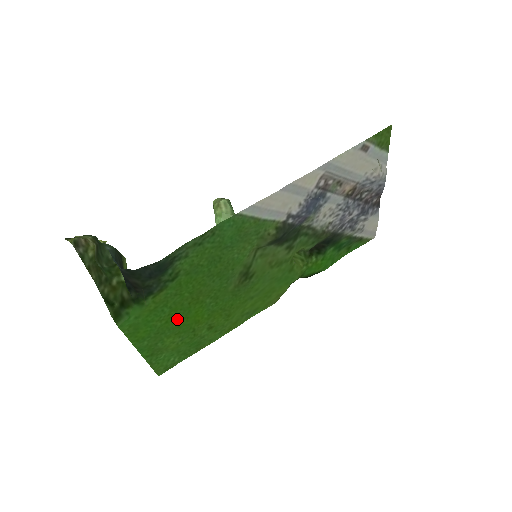
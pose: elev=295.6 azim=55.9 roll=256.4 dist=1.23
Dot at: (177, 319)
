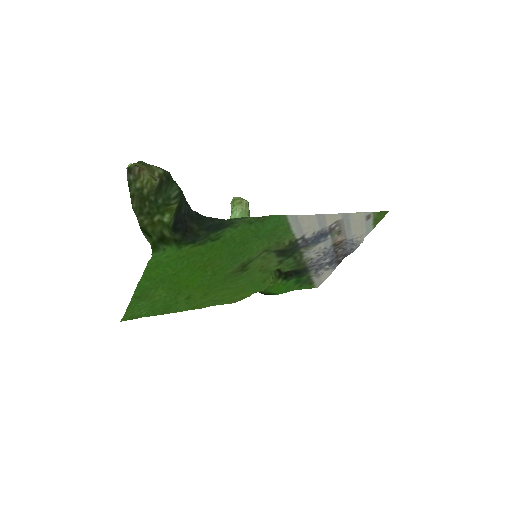
Dot at: (181, 276)
